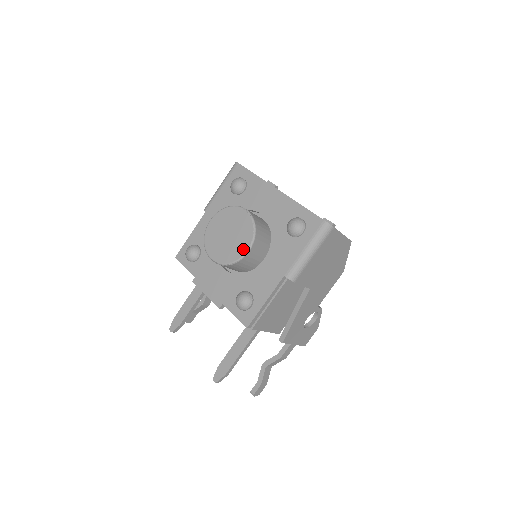
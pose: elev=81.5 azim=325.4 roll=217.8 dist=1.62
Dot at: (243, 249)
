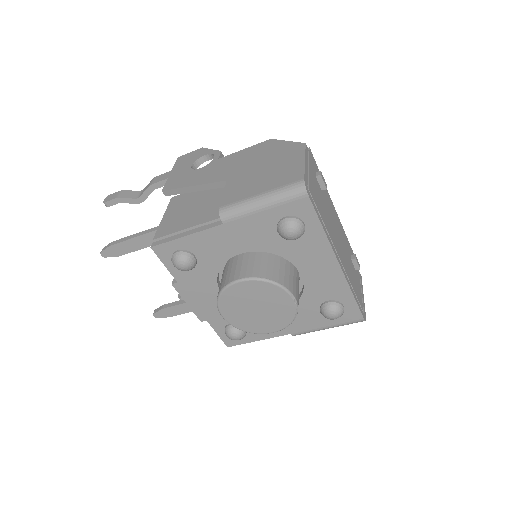
Dot at: (268, 330)
